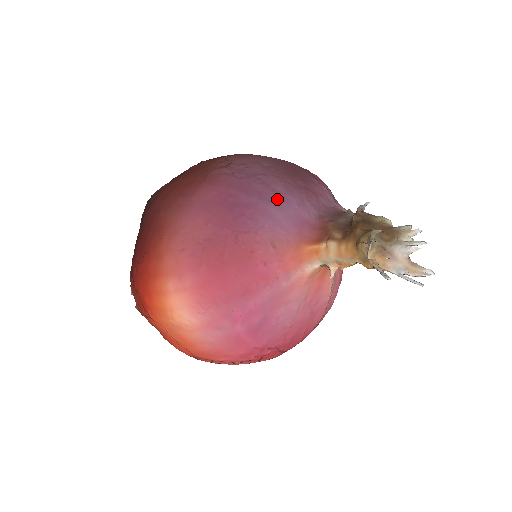
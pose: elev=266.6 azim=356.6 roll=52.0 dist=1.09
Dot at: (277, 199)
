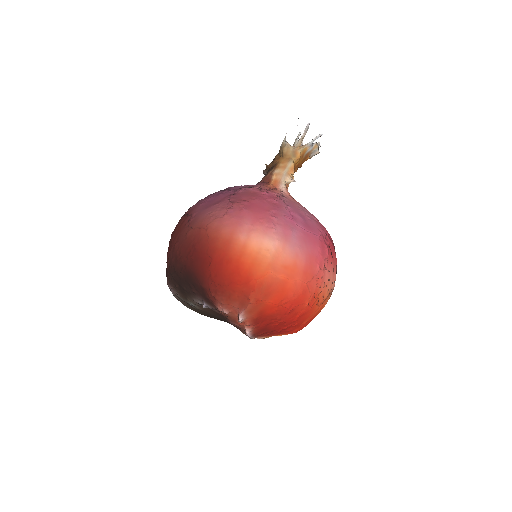
Dot at: (230, 187)
